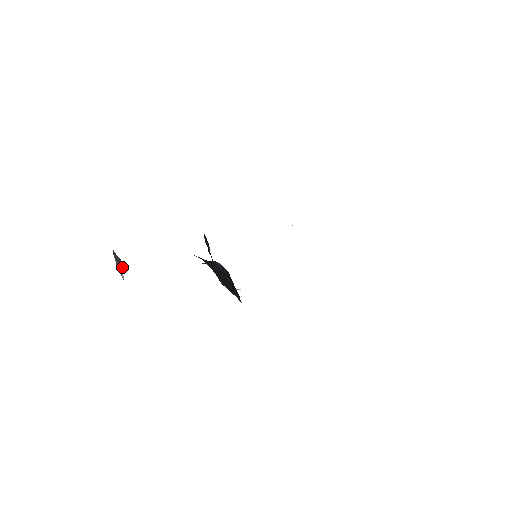
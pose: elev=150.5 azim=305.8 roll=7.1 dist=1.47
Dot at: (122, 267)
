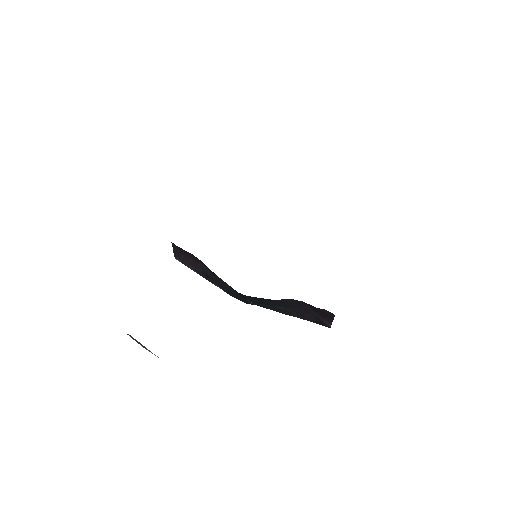
Dot at: occluded
